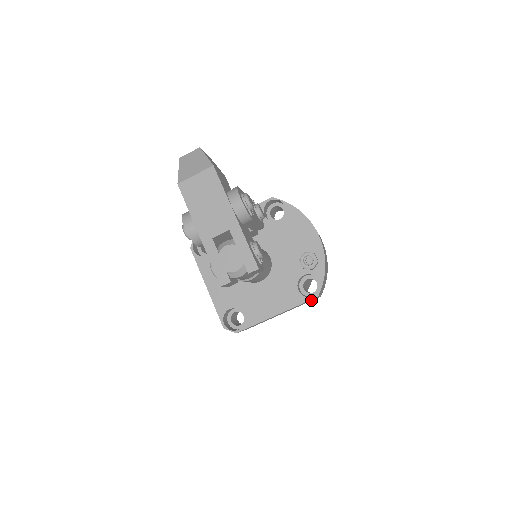
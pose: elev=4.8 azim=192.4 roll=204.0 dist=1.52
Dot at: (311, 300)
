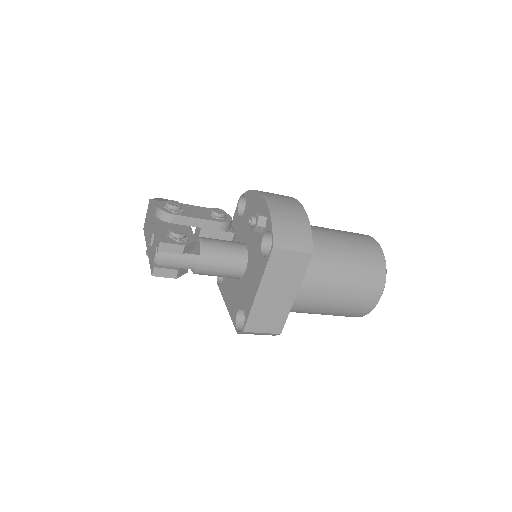
Dot at: (296, 261)
